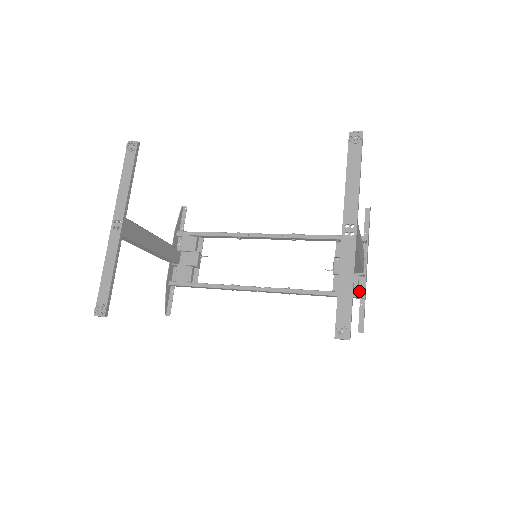
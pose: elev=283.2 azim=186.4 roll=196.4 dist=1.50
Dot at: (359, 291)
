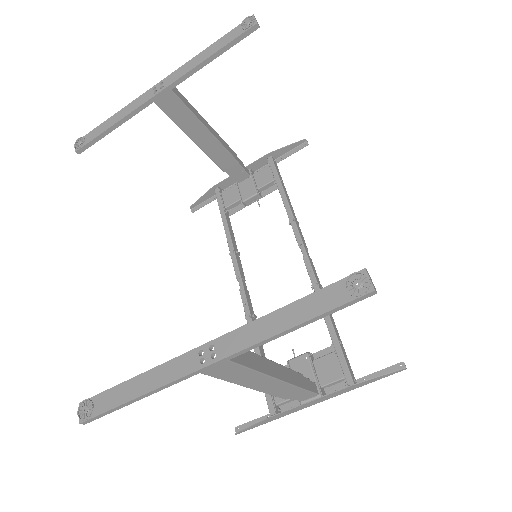
Dot at: (282, 406)
